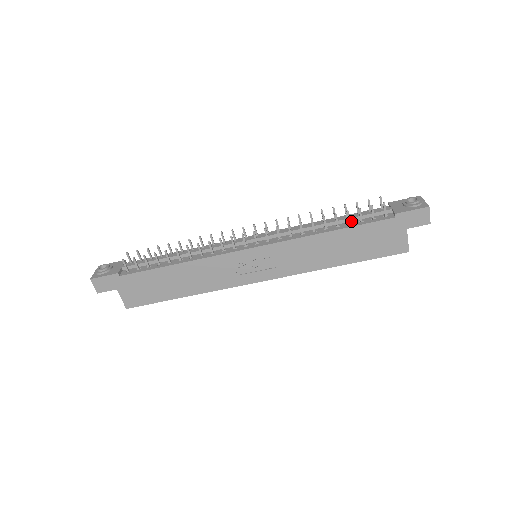
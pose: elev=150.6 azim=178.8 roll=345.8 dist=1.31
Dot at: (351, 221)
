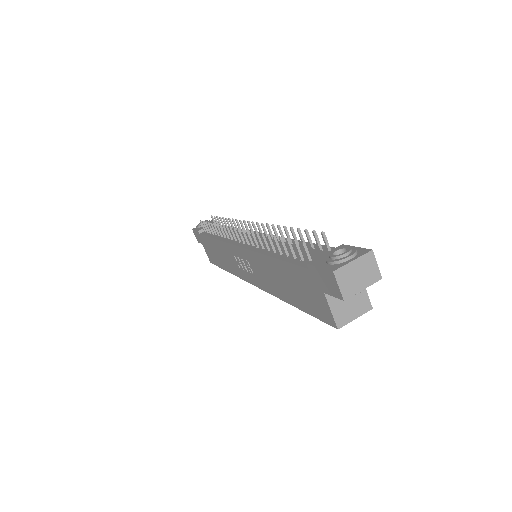
Dot at: occluded
